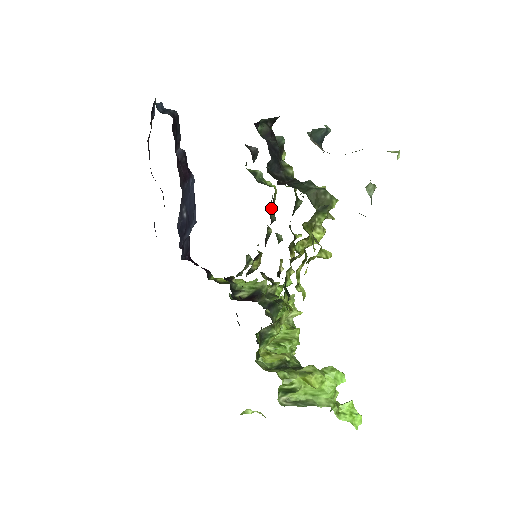
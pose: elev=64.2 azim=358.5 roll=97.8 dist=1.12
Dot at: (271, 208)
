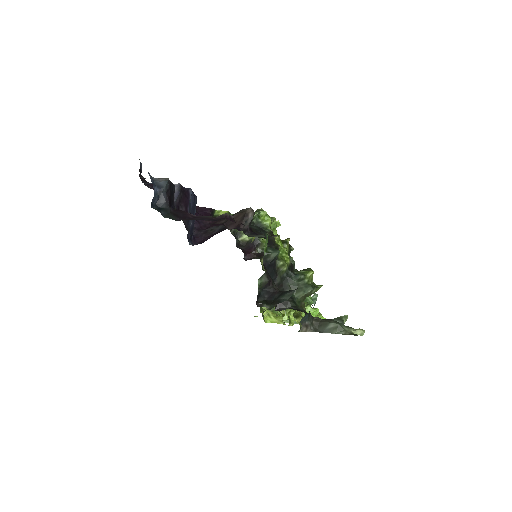
Dot at: occluded
